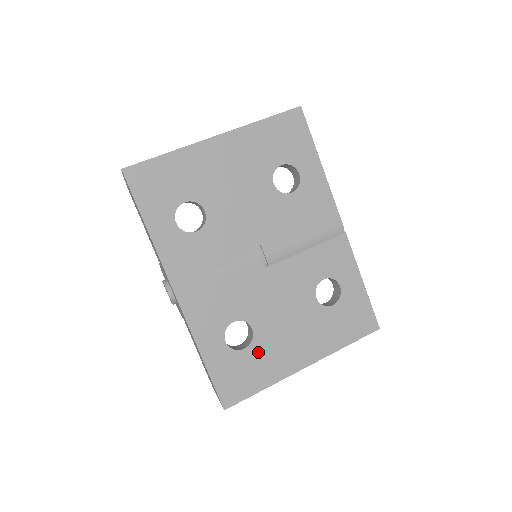
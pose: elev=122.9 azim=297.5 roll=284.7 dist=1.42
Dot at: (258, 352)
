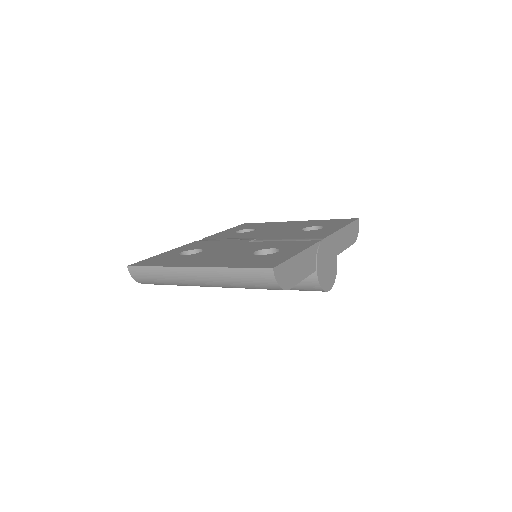
Dot at: (185, 257)
